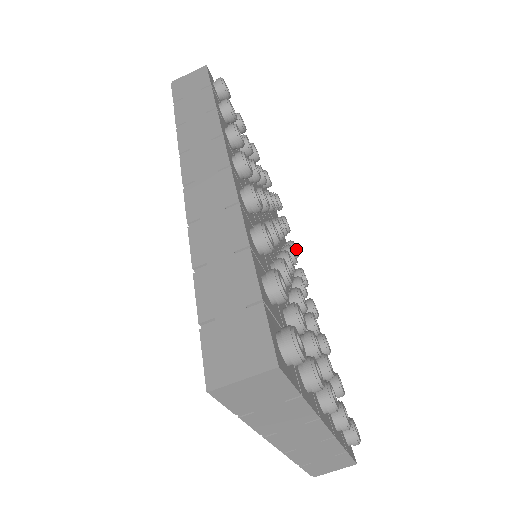
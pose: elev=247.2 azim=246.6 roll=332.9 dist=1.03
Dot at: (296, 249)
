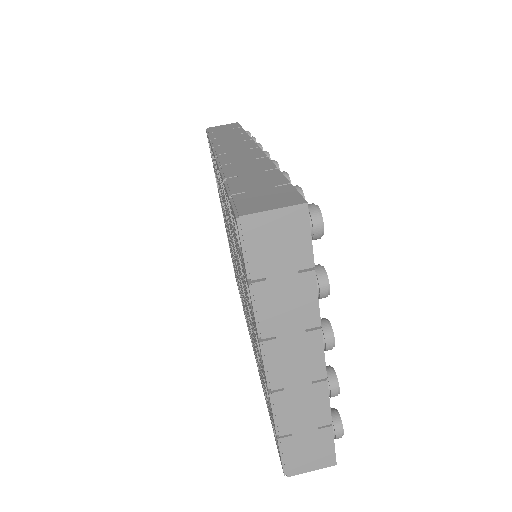
Dot at: occluded
